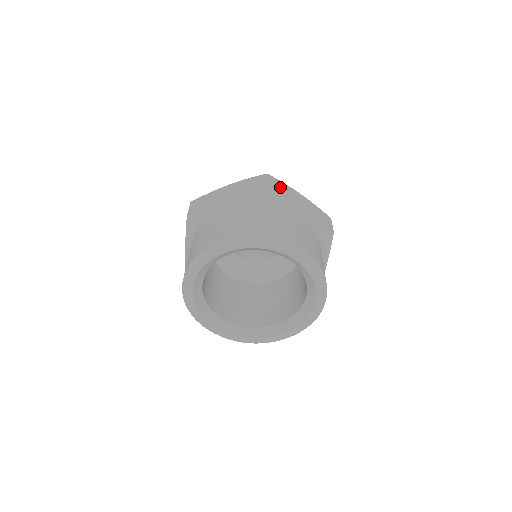
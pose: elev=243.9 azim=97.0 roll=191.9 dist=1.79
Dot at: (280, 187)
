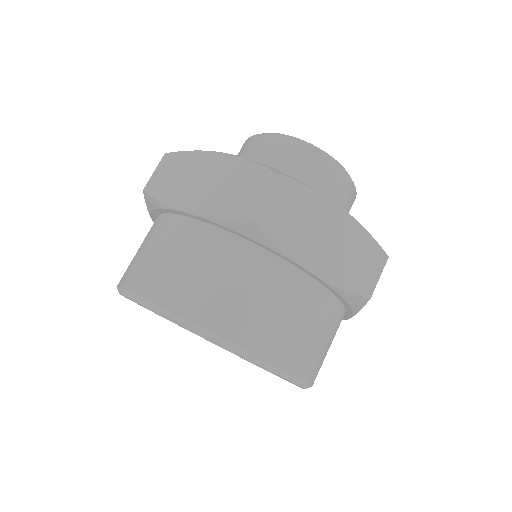
Dot at: occluded
